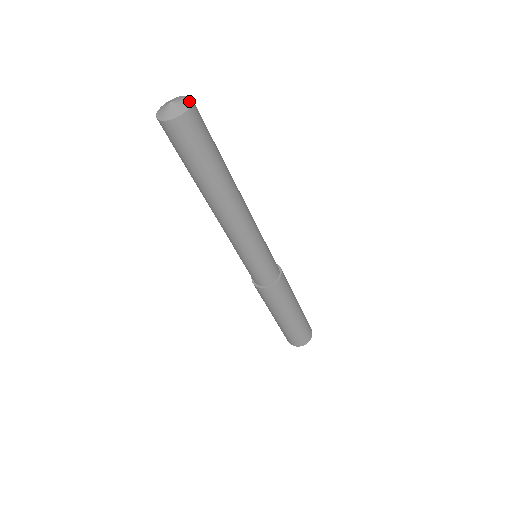
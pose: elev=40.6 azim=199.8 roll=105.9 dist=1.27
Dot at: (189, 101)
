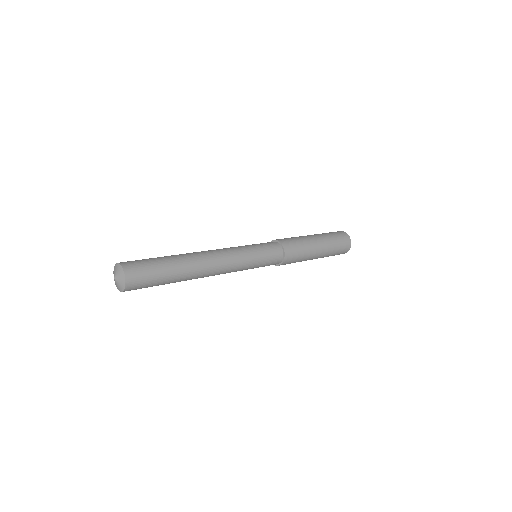
Dot at: (123, 275)
